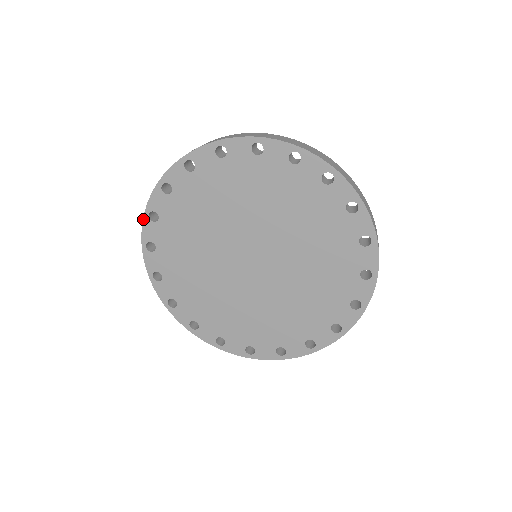
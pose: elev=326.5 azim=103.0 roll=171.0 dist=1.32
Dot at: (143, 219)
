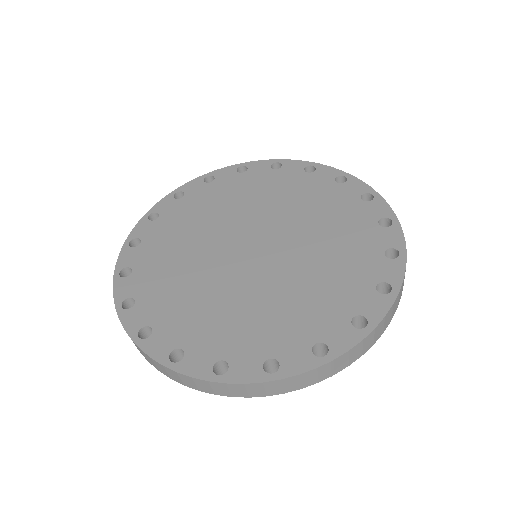
Dot at: (141, 219)
